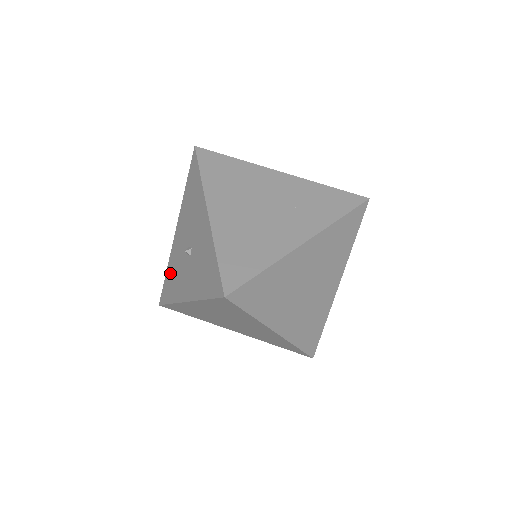
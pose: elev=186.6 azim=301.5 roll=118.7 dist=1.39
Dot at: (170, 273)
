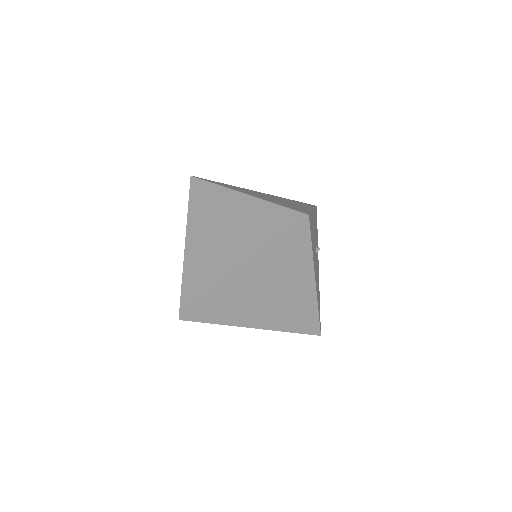
Dot at: occluded
